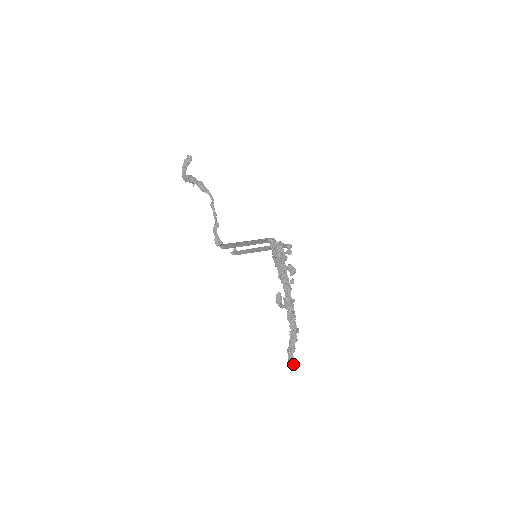
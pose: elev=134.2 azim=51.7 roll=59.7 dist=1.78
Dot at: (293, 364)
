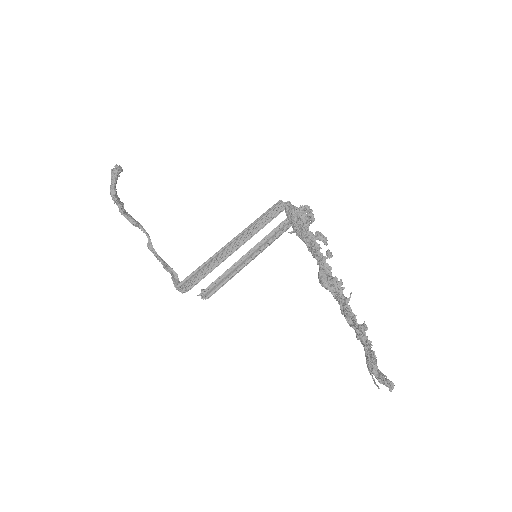
Dot at: (387, 380)
